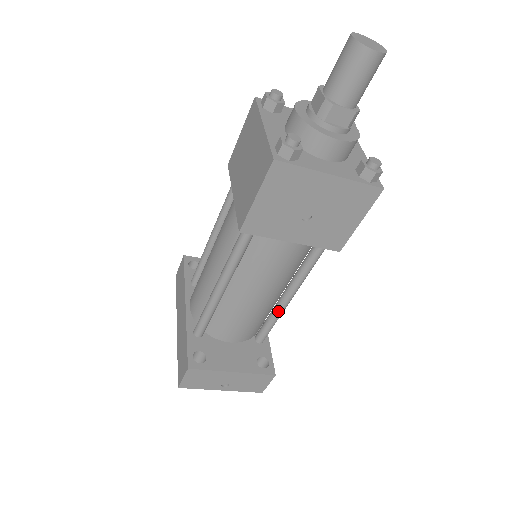
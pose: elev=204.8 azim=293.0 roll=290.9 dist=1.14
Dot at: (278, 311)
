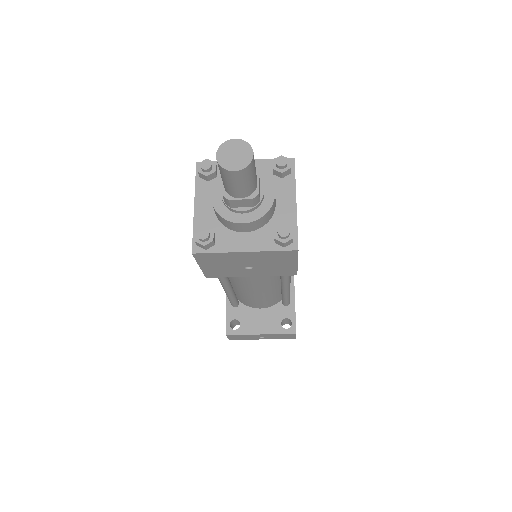
Dot at: (283, 294)
